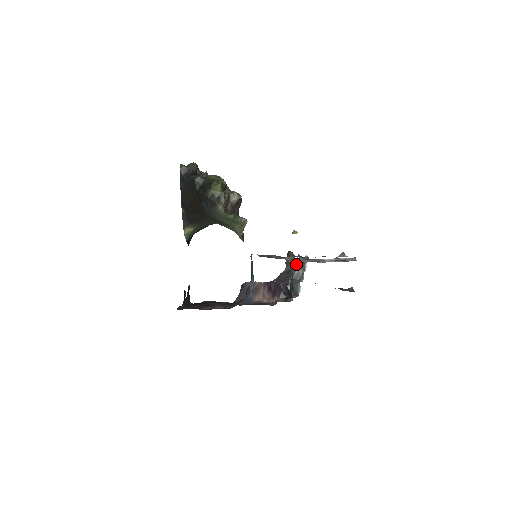
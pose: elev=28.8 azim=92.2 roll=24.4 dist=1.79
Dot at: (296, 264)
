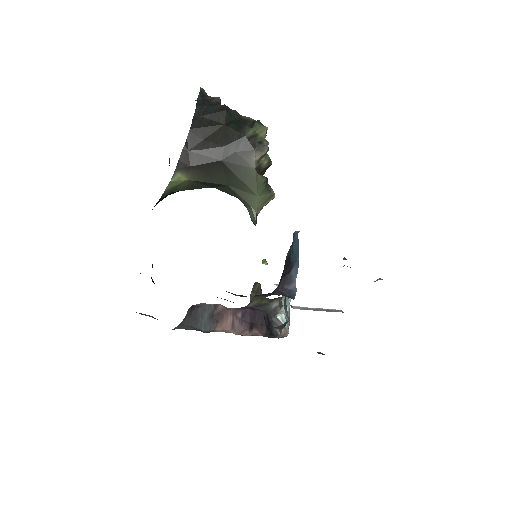
Dot at: (269, 299)
